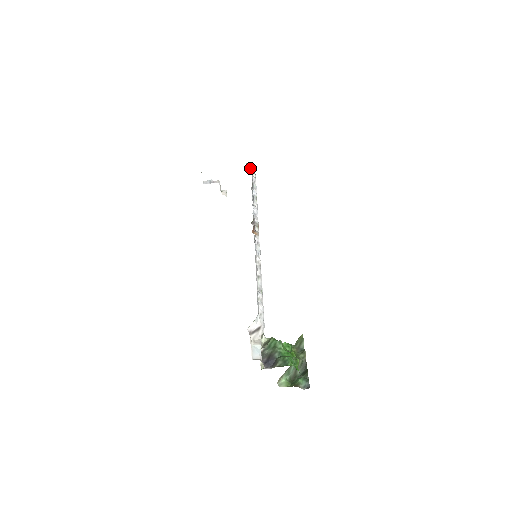
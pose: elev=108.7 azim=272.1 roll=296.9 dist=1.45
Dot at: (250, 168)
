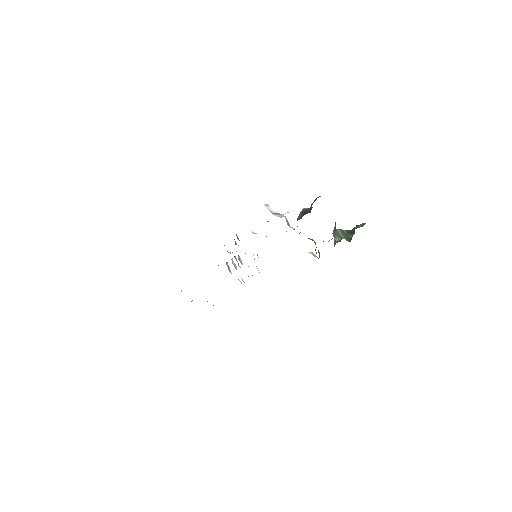
Dot at: occluded
